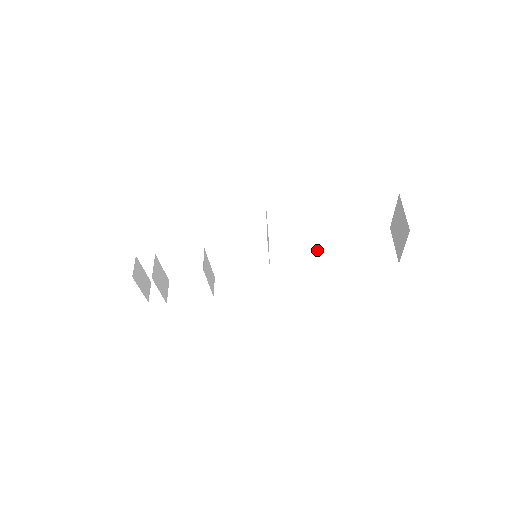
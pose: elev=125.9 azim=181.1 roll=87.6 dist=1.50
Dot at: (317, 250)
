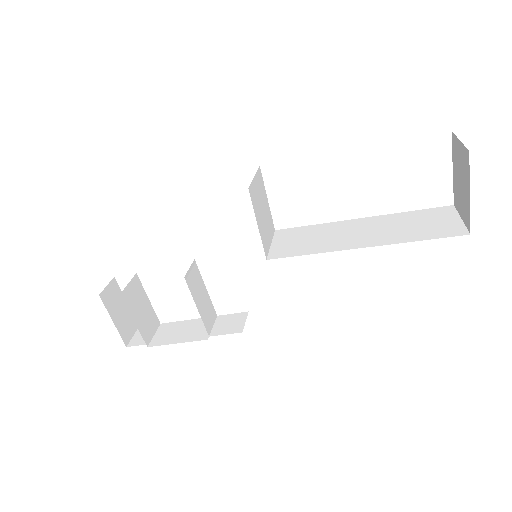
Dot at: (339, 235)
